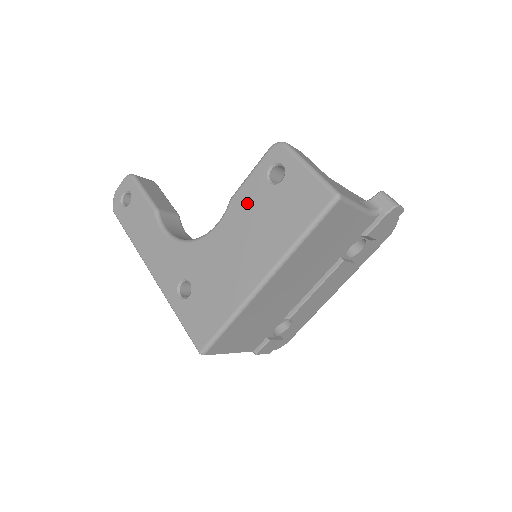
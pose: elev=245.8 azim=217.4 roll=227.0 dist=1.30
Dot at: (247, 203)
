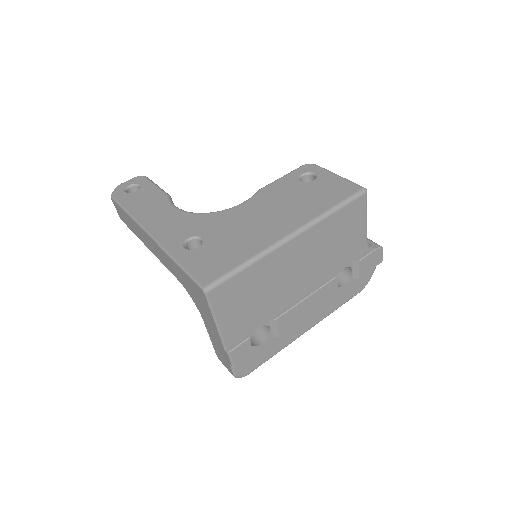
Dot at: (278, 191)
